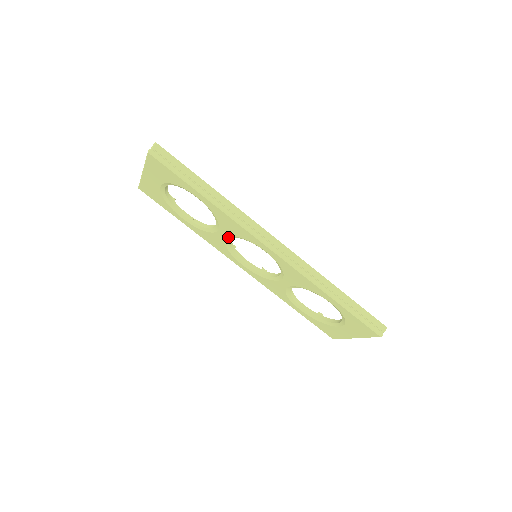
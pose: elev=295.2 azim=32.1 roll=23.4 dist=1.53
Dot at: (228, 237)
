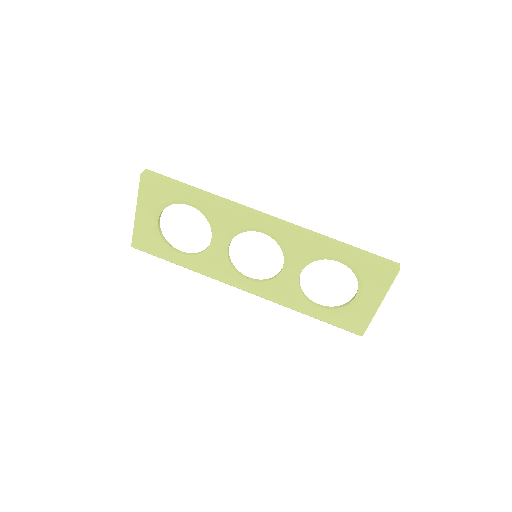
Dot at: (225, 244)
